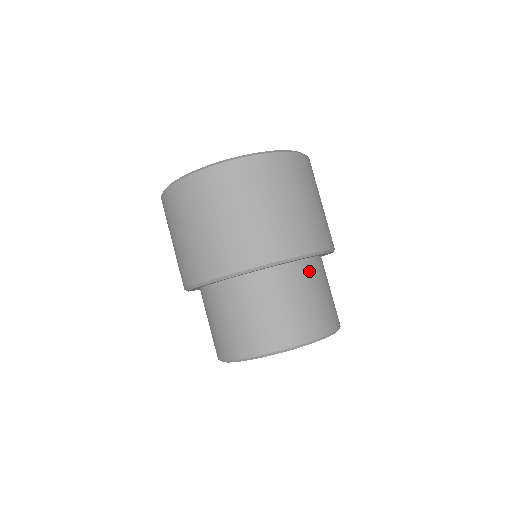
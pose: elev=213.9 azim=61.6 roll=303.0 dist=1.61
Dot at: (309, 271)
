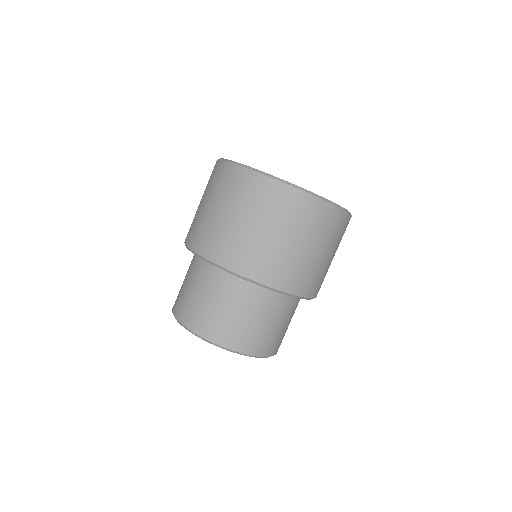
Dot at: occluded
